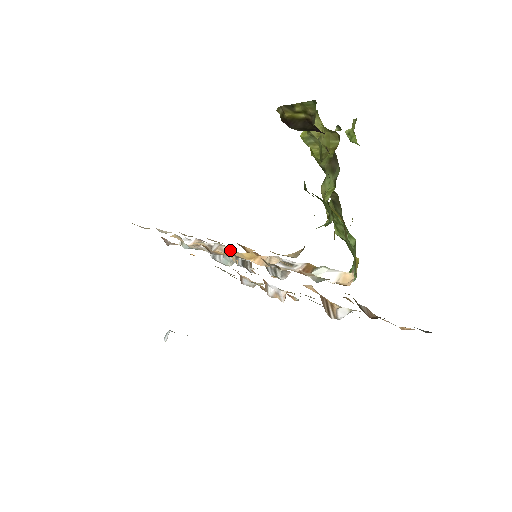
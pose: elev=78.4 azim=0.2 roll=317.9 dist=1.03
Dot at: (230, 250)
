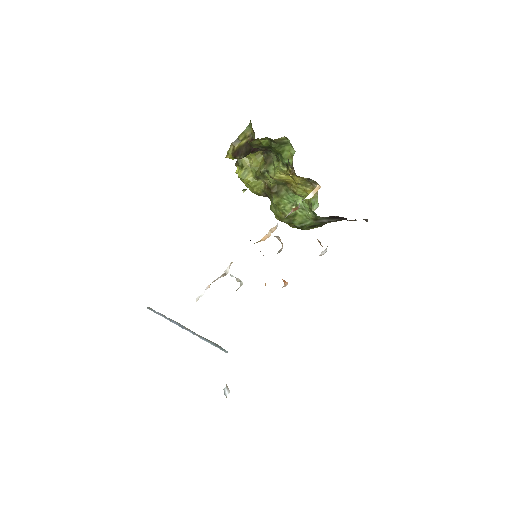
Dot at: occluded
